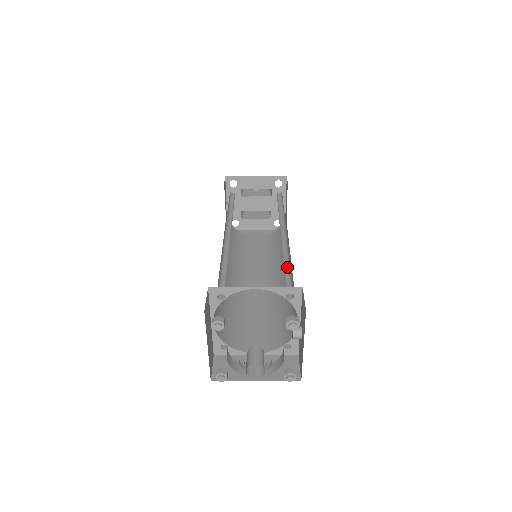
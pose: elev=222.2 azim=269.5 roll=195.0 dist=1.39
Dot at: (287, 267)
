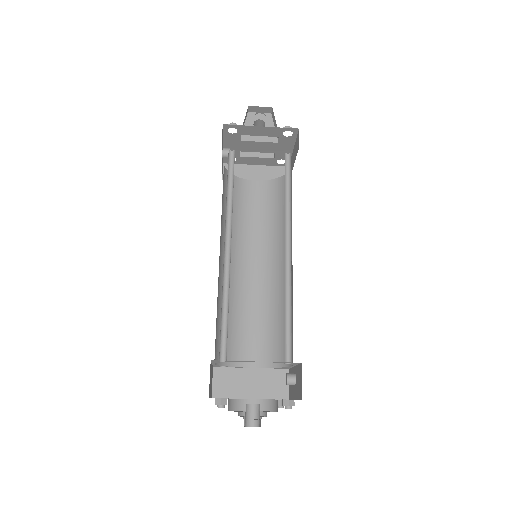
Dot at: (288, 310)
